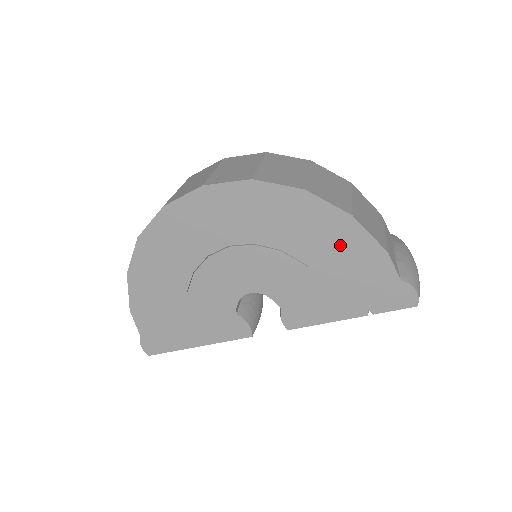
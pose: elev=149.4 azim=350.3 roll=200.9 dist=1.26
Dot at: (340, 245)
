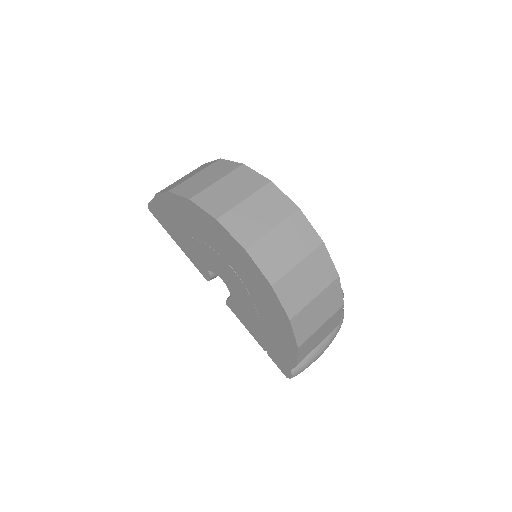
Dot at: (281, 339)
